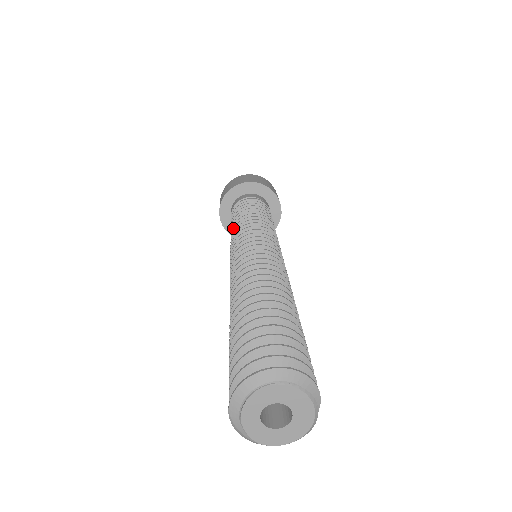
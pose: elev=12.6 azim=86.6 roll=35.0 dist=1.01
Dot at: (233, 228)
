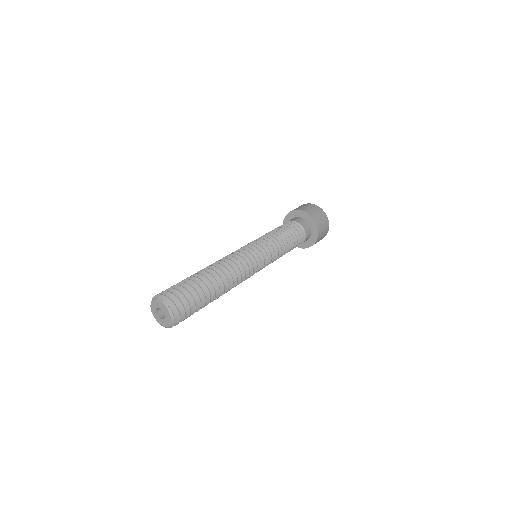
Dot at: occluded
